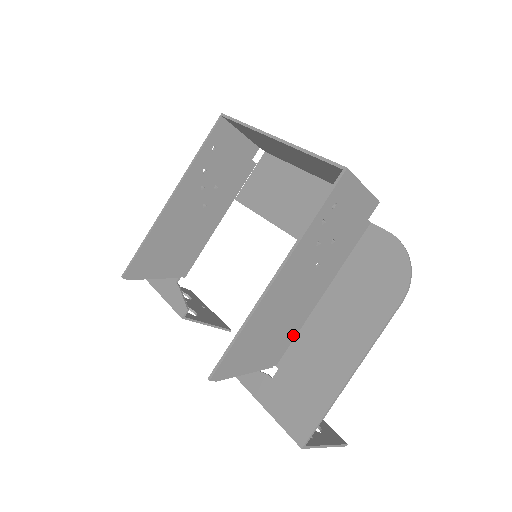
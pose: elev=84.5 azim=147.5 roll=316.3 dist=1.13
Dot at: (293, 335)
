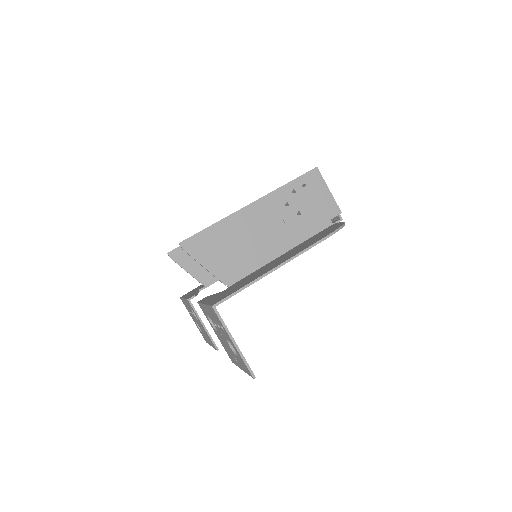
Dot at: (250, 270)
